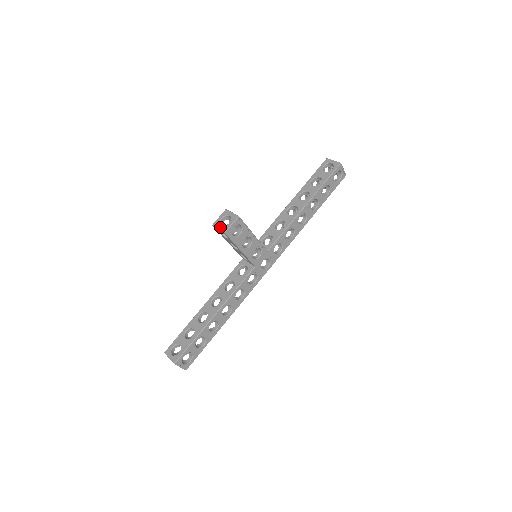
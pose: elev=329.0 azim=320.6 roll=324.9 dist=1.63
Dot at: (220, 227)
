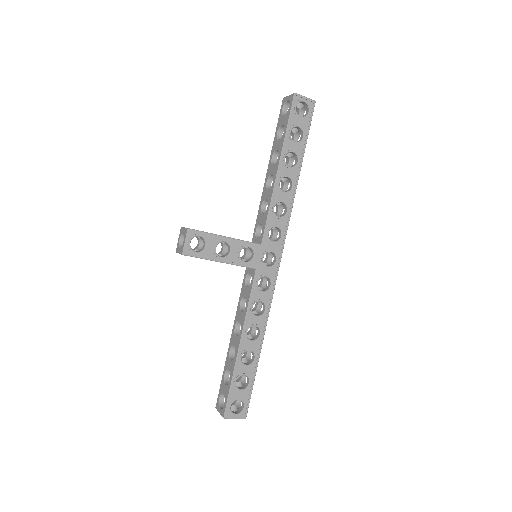
Dot at: (179, 251)
